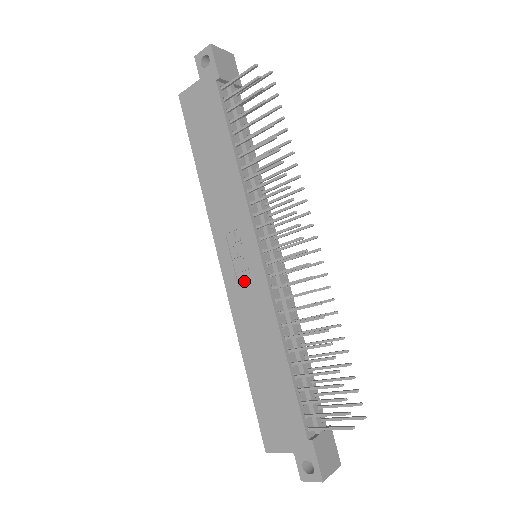
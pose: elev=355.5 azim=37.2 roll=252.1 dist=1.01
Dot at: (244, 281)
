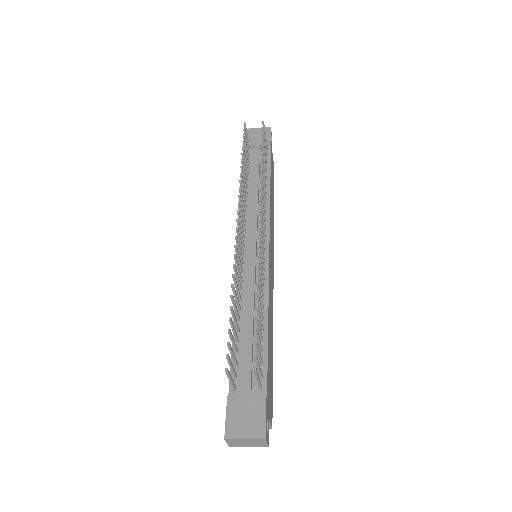
Dot at: occluded
